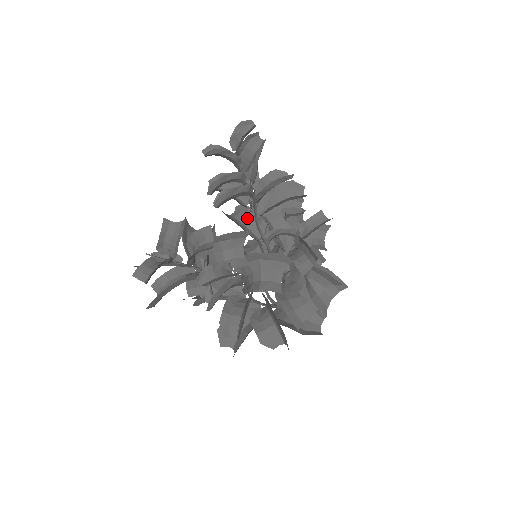
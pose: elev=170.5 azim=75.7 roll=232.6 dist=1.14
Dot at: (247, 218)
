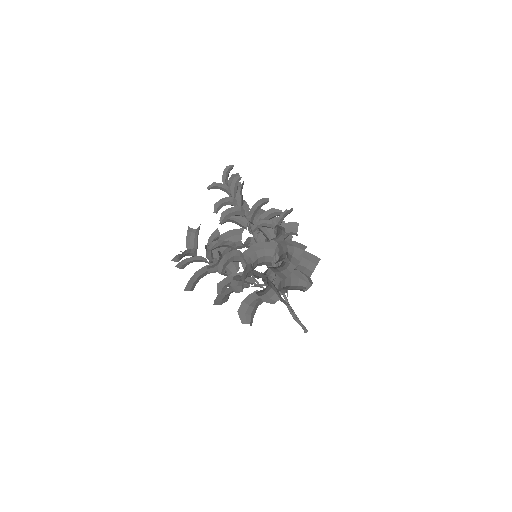
Dot at: (251, 244)
